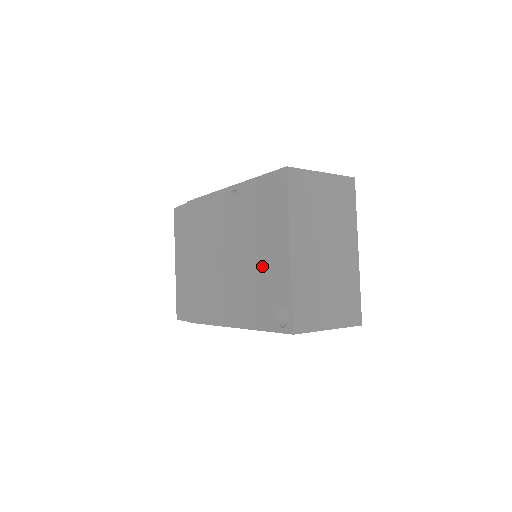
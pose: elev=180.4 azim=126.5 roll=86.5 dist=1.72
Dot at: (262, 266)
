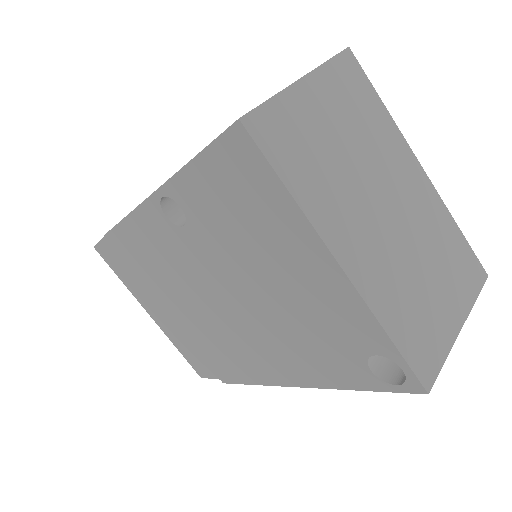
Dot at: (296, 302)
